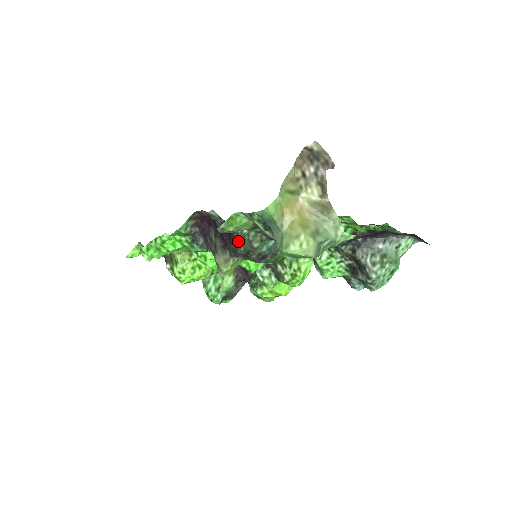
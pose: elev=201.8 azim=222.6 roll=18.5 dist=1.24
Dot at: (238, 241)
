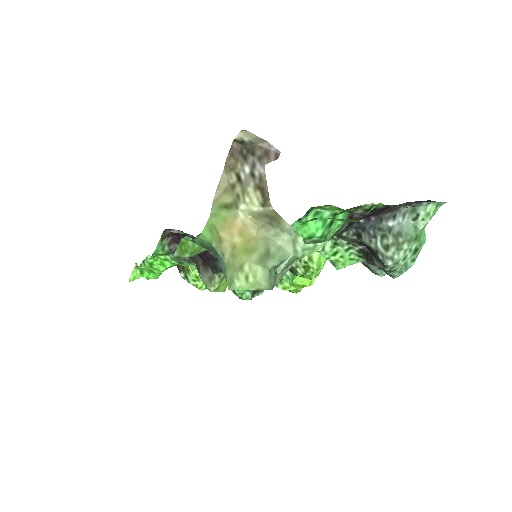
Dot at: (214, 257)
